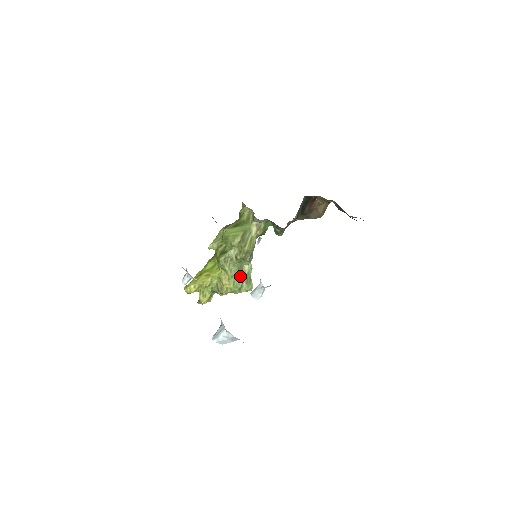
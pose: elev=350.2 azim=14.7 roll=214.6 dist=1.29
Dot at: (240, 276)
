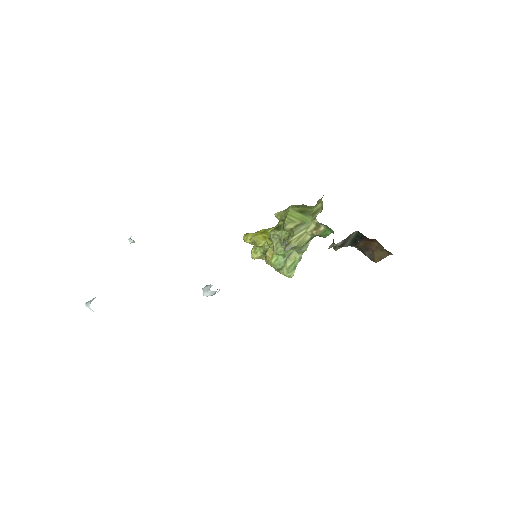
Dot at: (285, 259)
